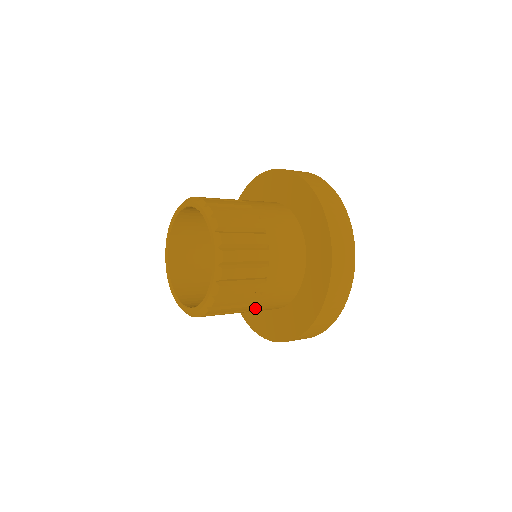
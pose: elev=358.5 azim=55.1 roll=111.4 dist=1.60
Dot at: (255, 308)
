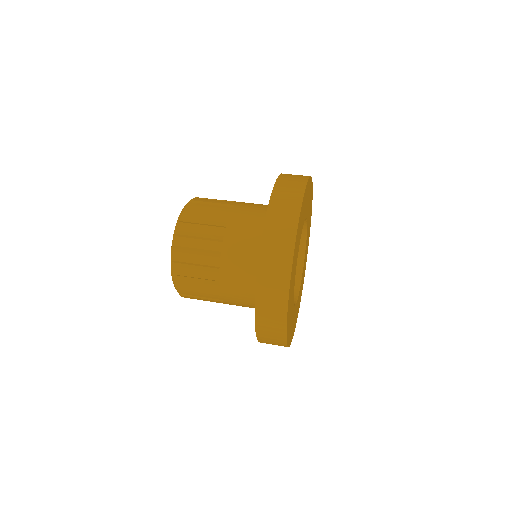
Dot at: (229, 303)
